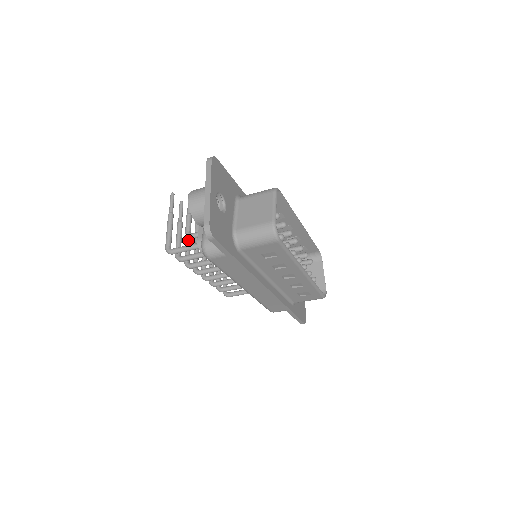
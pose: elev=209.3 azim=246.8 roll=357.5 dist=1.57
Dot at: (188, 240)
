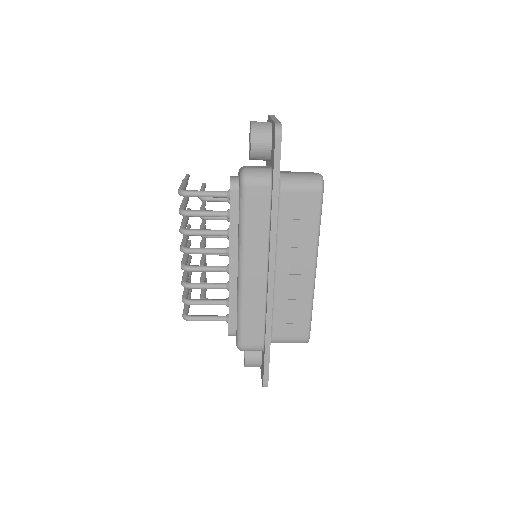
Dot at: (186, 219)
